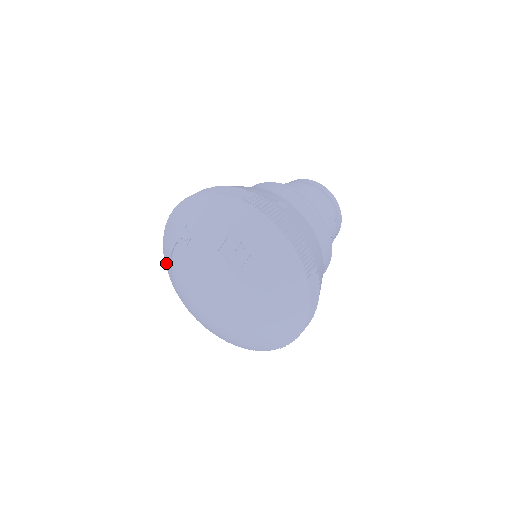
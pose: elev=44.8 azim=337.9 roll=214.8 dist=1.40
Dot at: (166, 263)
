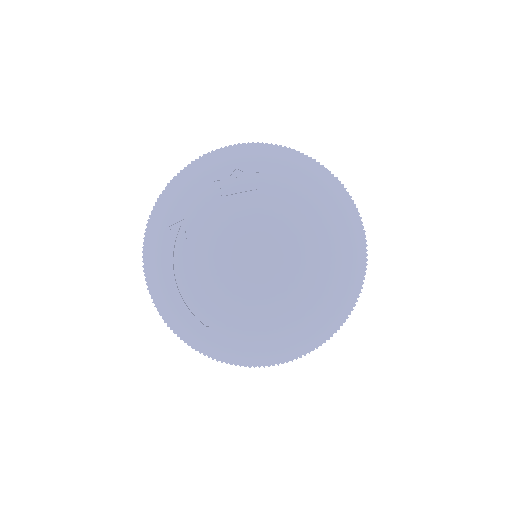
Dot at: (176, 318)
